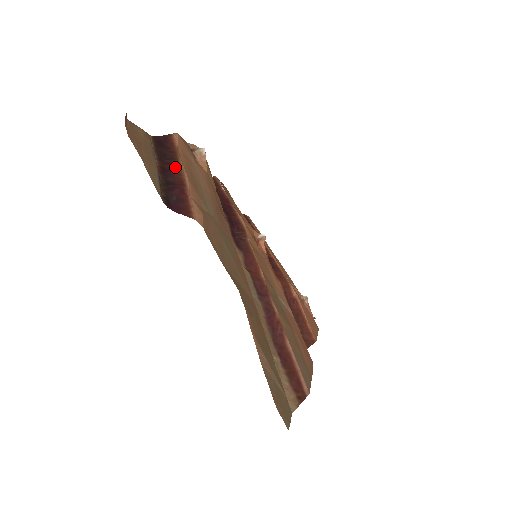
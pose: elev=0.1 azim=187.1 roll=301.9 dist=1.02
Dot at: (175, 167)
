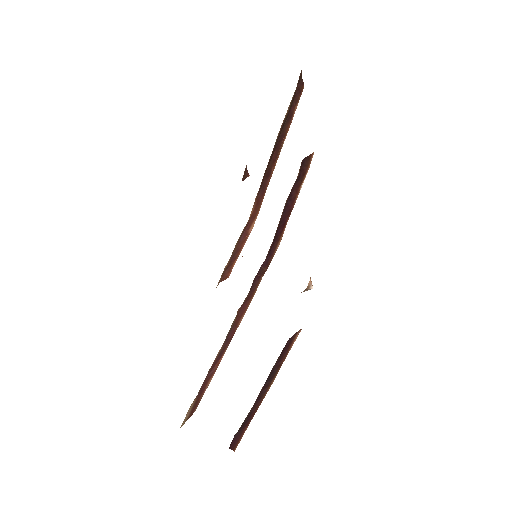
Dot at: (266, 391)
